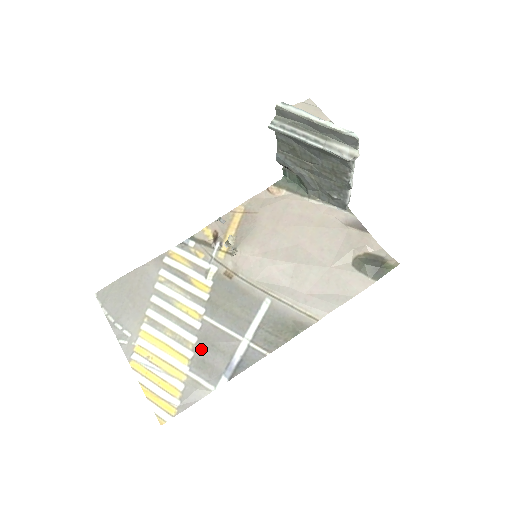
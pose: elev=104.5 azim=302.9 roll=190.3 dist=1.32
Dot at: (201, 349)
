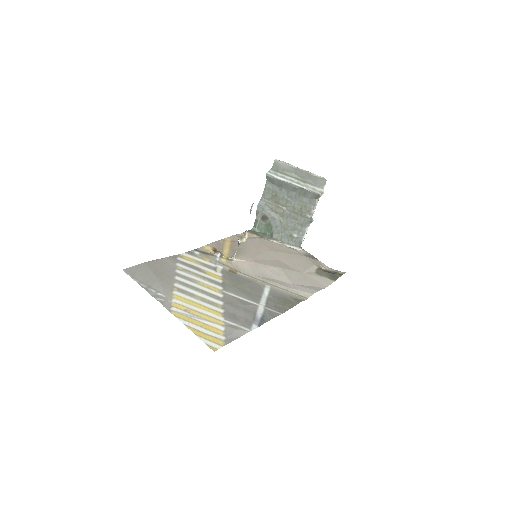
Dot at: (229, 308)
